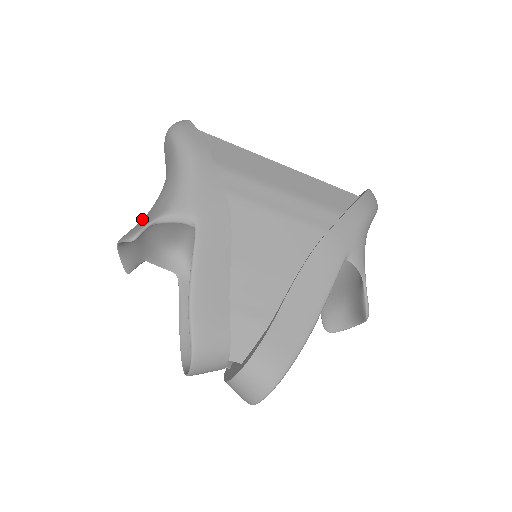
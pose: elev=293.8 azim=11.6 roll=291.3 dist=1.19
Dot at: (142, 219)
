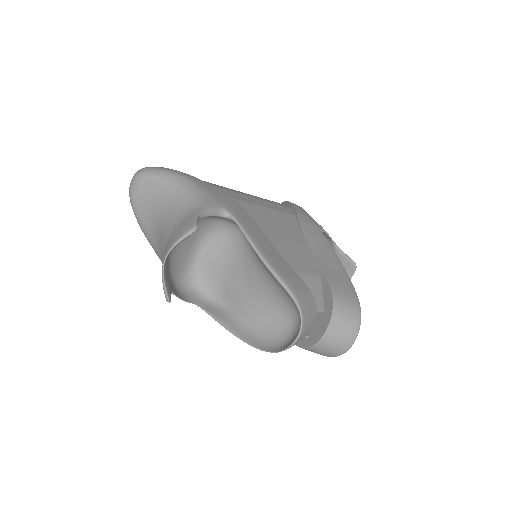
Dot at: (174, 230)
